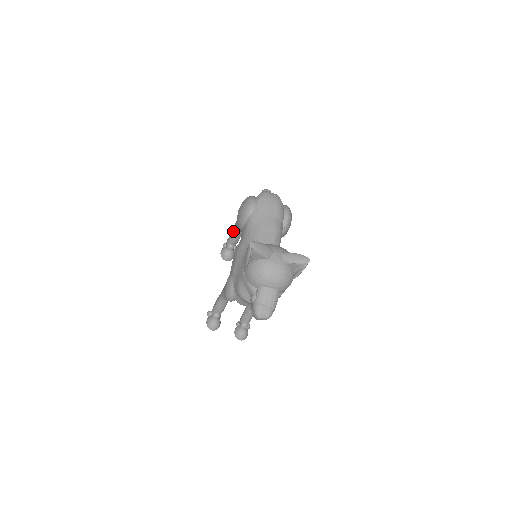
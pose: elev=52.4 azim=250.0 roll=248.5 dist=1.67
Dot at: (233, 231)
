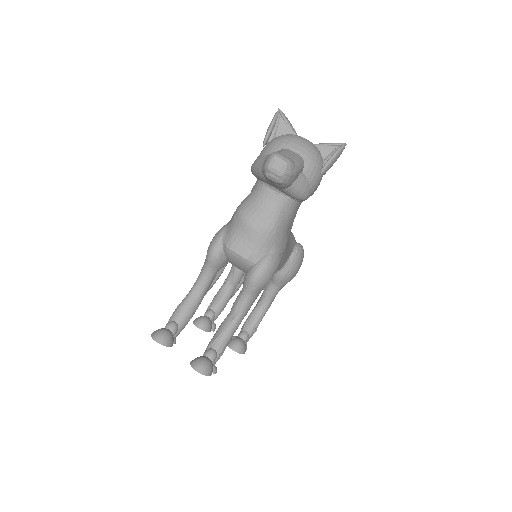
Dot at: (221, 286)
